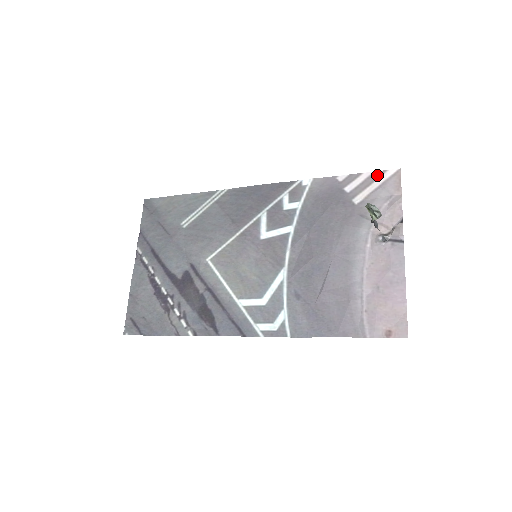
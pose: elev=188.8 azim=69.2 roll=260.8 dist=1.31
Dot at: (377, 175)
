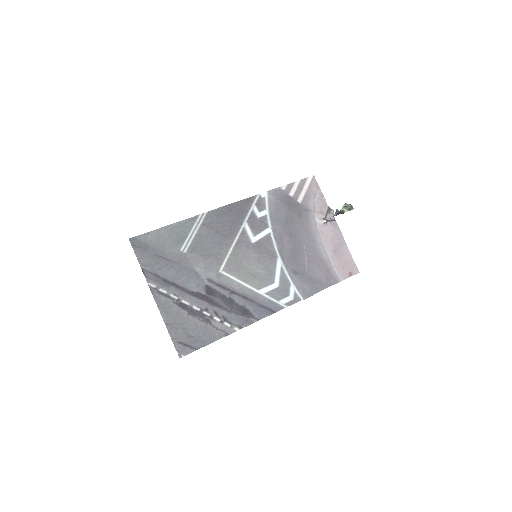
Dot at: (304, 182)
